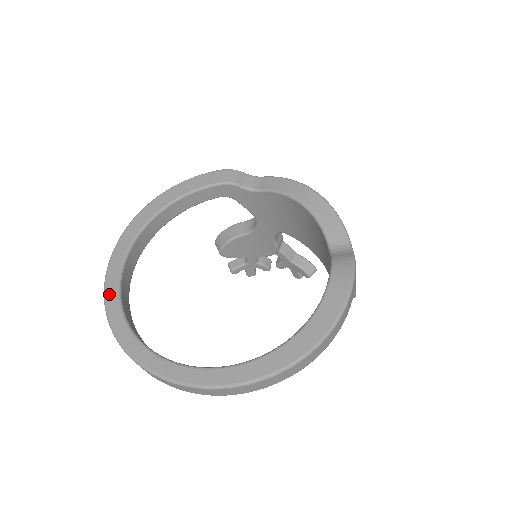
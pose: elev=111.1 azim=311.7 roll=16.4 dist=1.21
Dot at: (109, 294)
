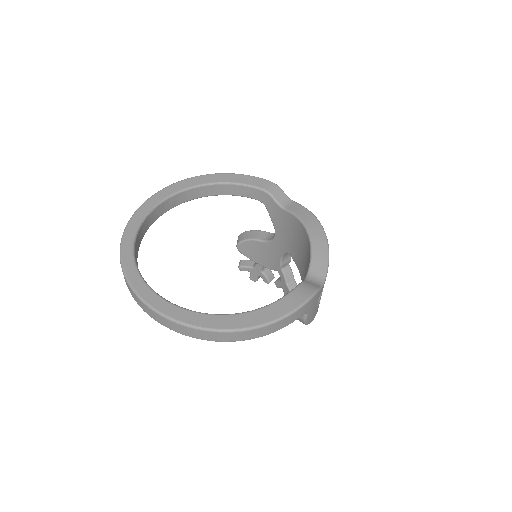
Dot at: (135, 217)
